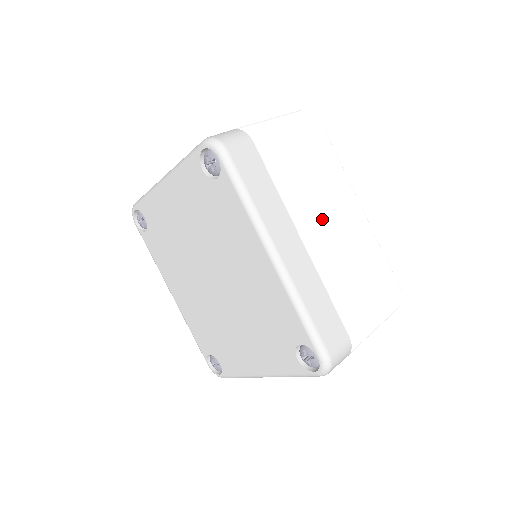
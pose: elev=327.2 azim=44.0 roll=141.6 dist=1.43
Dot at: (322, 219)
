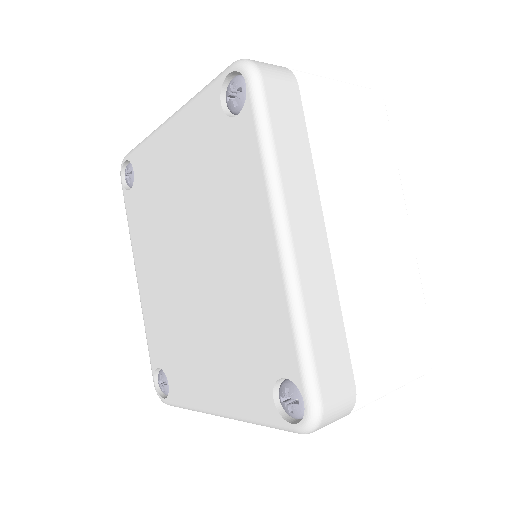
Dot at: (359, 218)
